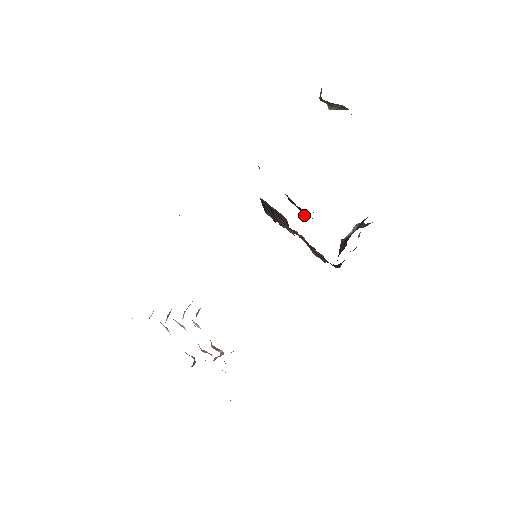
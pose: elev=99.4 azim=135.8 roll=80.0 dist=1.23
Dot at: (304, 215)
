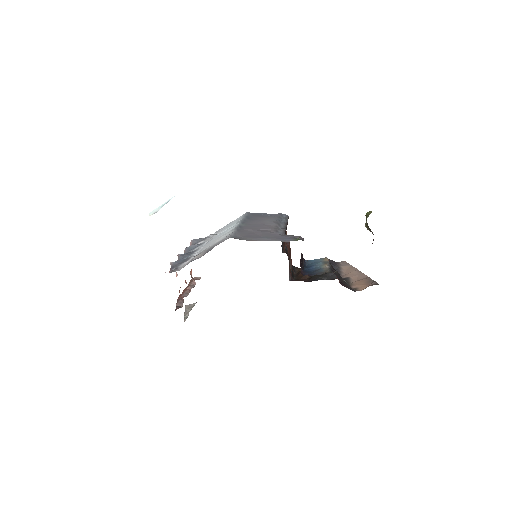
Dot at: occluded
